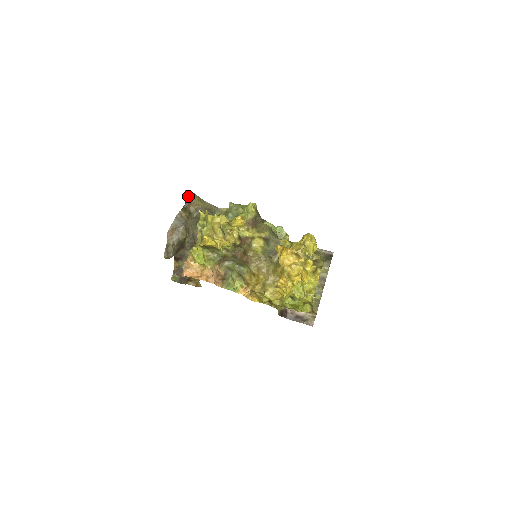
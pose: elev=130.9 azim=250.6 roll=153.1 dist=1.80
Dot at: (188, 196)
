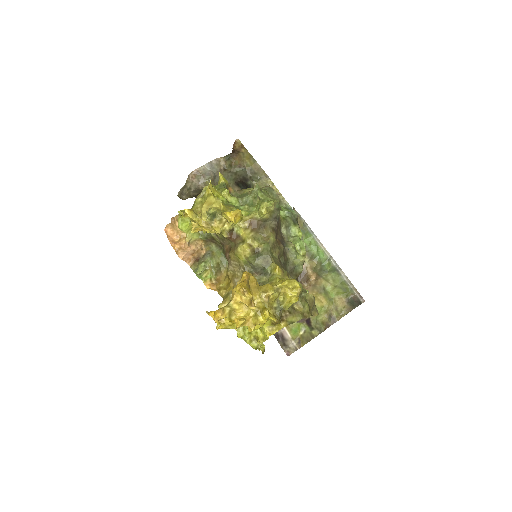
Dot at: (237, 146)
